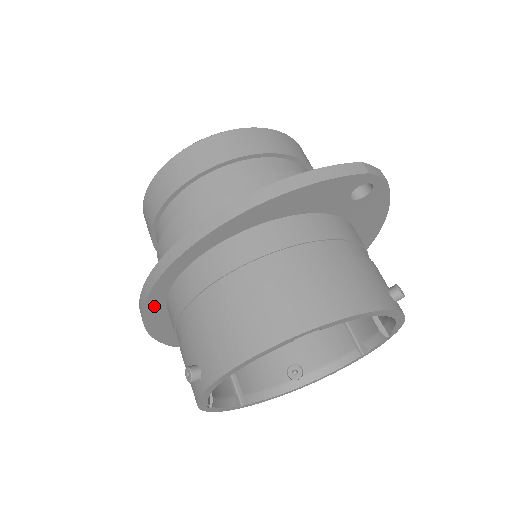
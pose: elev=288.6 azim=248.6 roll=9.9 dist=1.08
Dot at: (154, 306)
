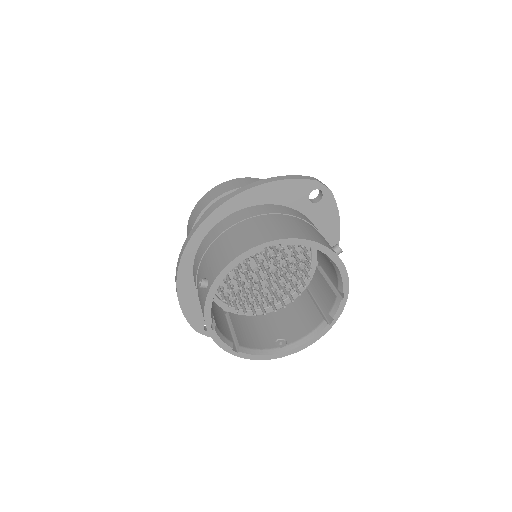
Dot at: (185, 268)
